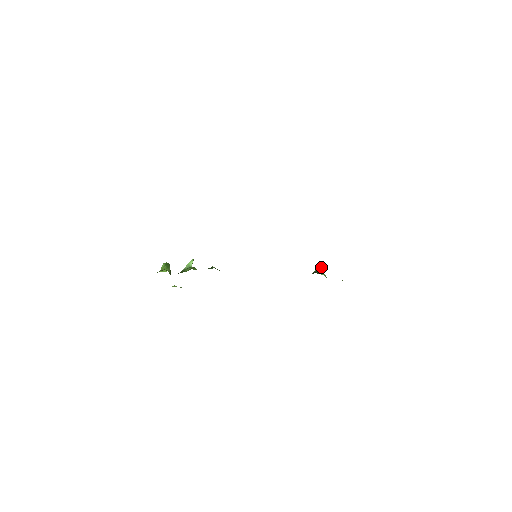
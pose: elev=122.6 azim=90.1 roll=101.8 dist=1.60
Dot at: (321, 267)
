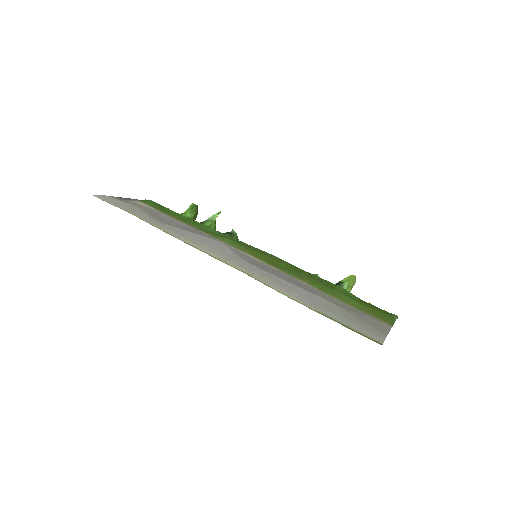
Dot at: (351, 279)
